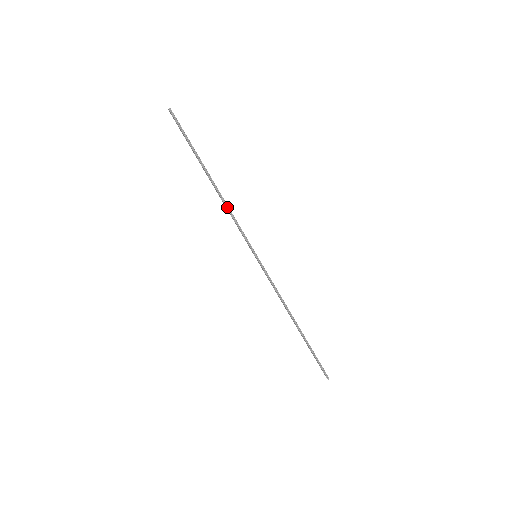
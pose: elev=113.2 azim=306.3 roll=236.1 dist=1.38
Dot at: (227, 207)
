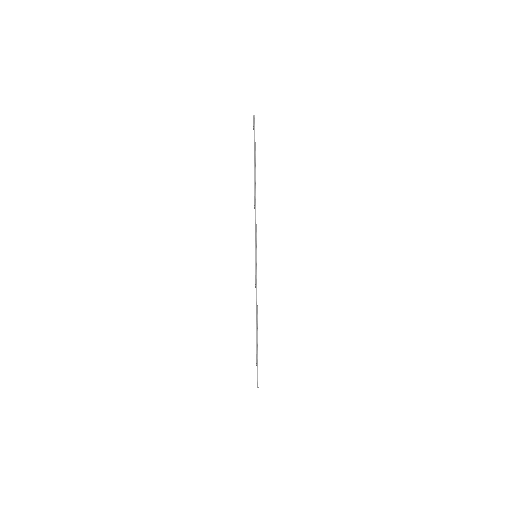
Dot at: (255, 207)
